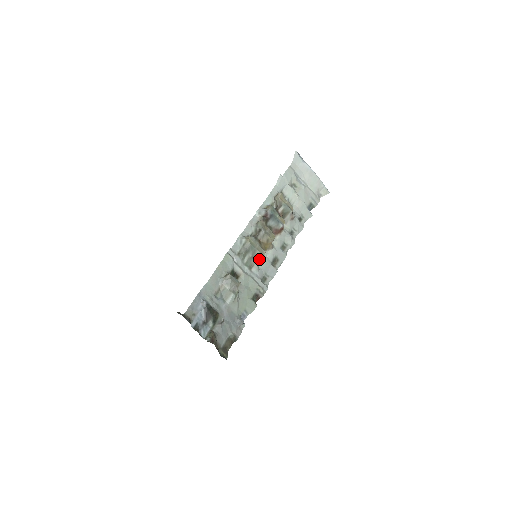
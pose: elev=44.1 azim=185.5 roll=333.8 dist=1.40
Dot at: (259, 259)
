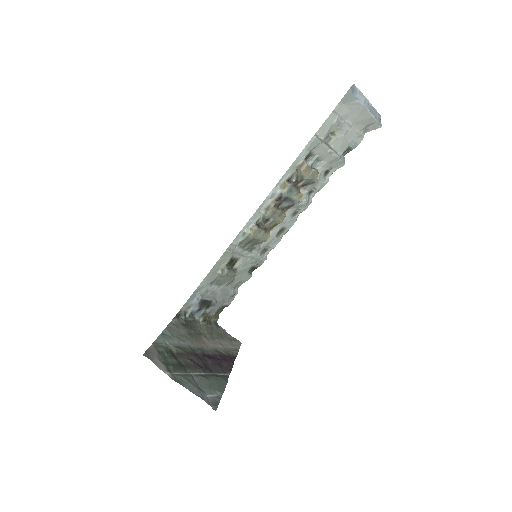
Dot at: (262, 242)
